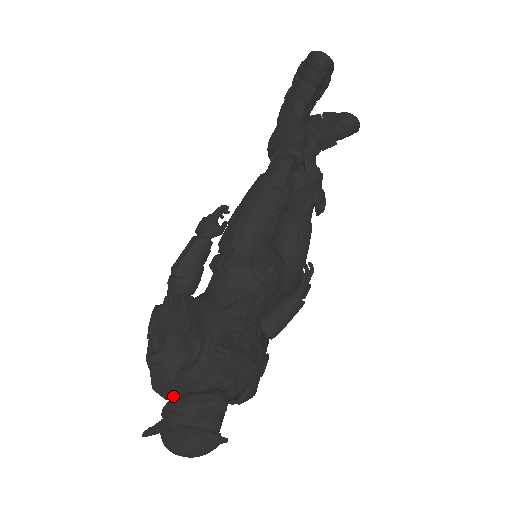
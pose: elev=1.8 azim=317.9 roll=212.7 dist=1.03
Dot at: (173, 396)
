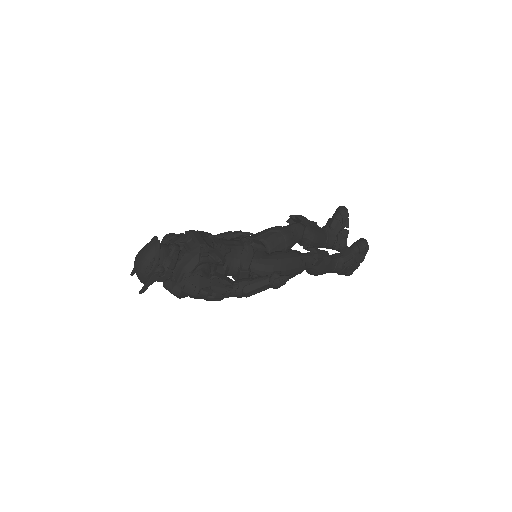
Dot at: occluded
